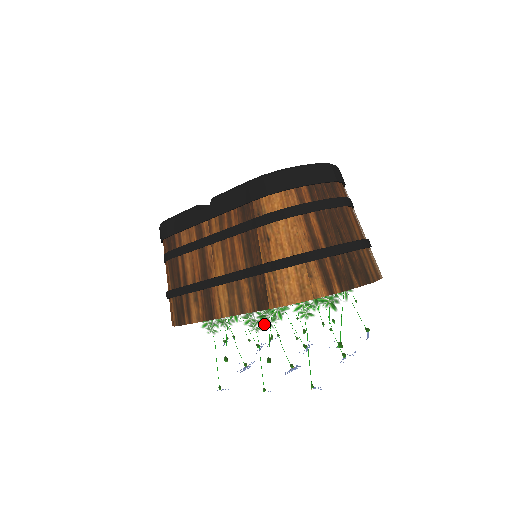
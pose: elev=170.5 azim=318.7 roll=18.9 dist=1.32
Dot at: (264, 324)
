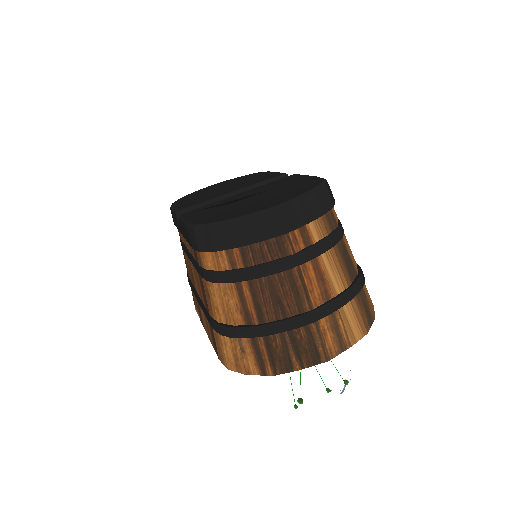
Dot at: occluded
